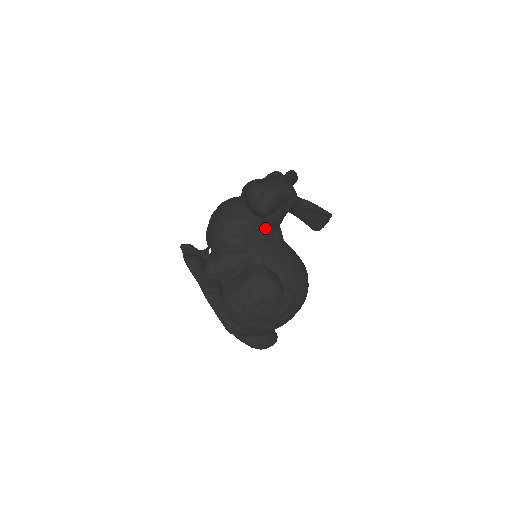
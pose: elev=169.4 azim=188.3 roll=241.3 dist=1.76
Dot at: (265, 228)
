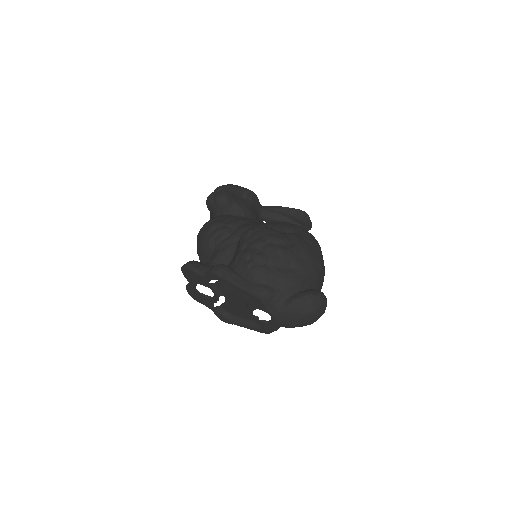
Dot at: (239, 217)
